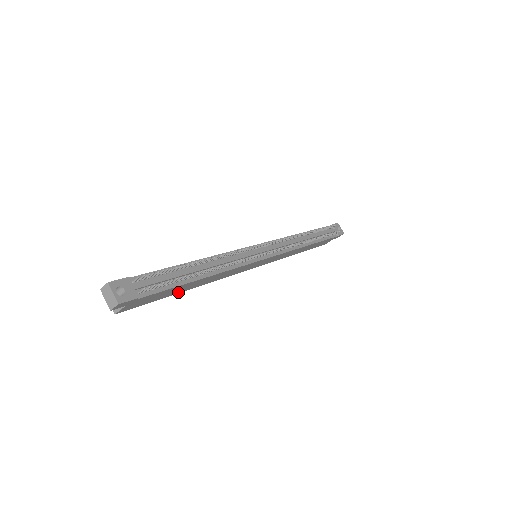
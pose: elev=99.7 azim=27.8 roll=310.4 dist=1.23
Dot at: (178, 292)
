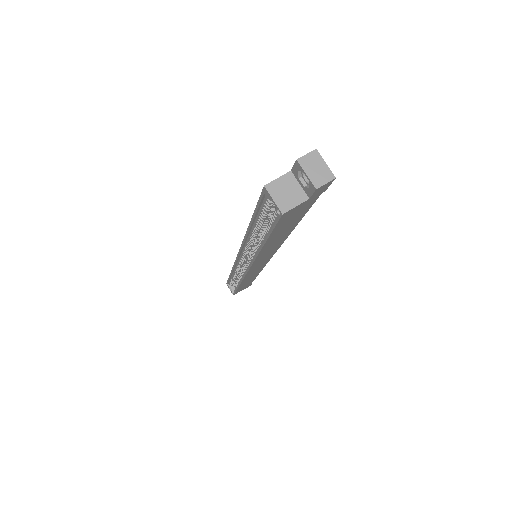
Dot at: (268, 241)
